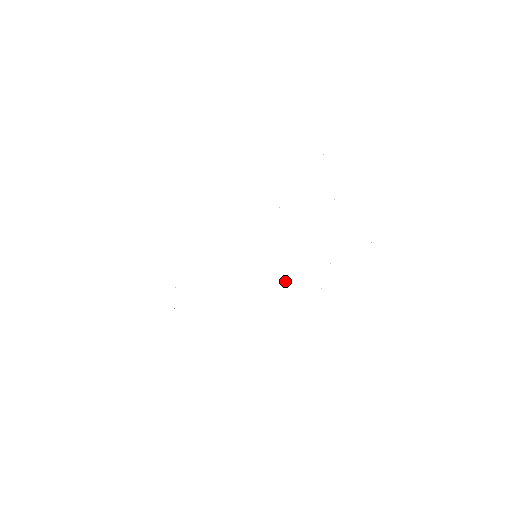
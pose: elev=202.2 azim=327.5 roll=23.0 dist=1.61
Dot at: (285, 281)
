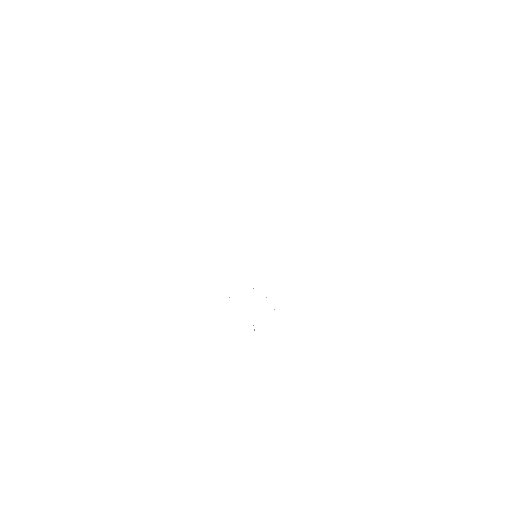
Dot at: occluded
